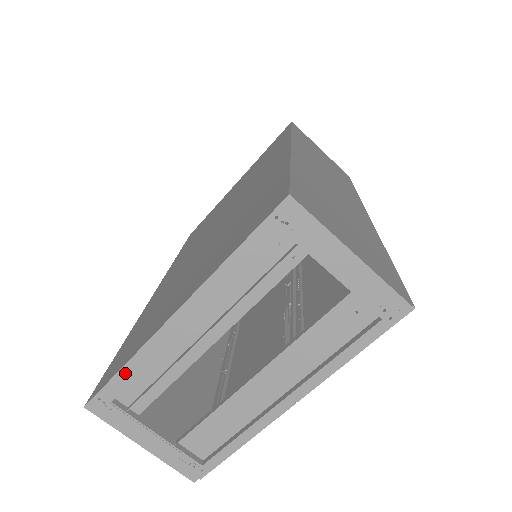
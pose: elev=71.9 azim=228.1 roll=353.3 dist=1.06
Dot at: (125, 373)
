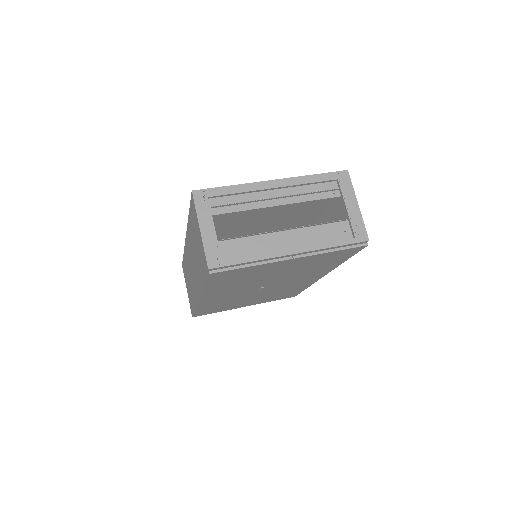
Dot at: (229, 189)
